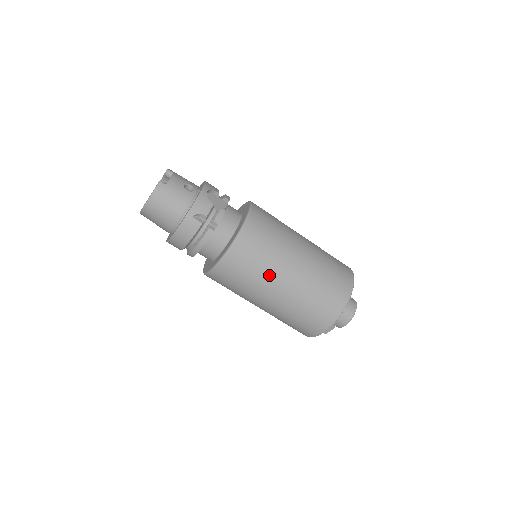
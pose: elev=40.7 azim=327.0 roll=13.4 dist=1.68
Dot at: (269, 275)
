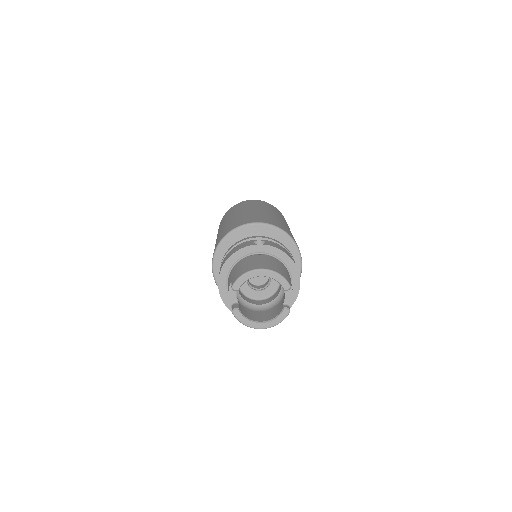
Dot at: occluded
